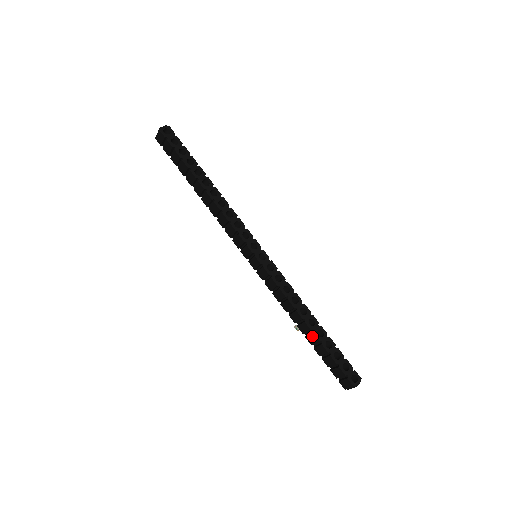
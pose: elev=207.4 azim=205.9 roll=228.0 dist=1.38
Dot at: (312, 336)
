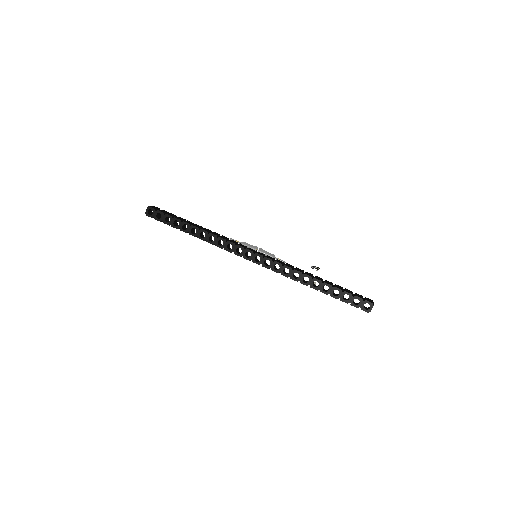
Dot at: (322, 292)
